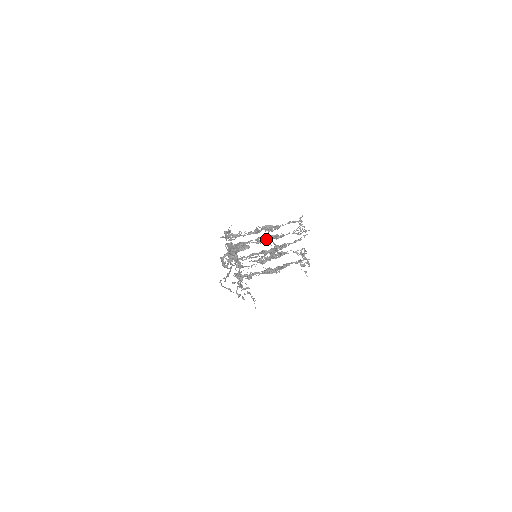
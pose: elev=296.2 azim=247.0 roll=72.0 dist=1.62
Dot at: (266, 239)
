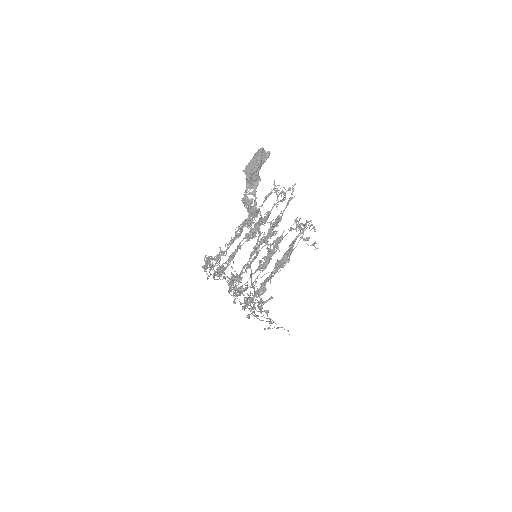
Dot at: (255, 228)
